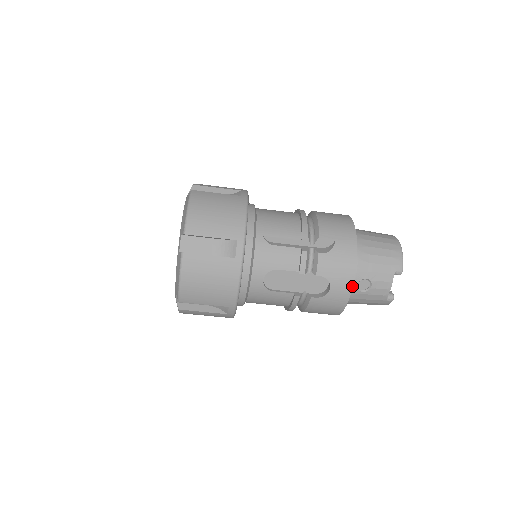
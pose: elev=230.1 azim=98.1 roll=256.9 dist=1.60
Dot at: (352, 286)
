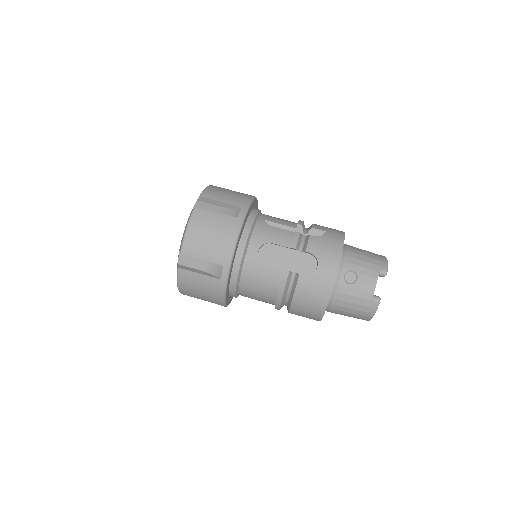
Dot at: (338, 267)
